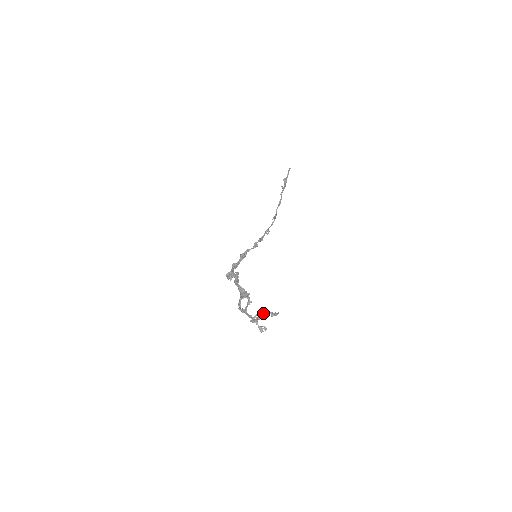
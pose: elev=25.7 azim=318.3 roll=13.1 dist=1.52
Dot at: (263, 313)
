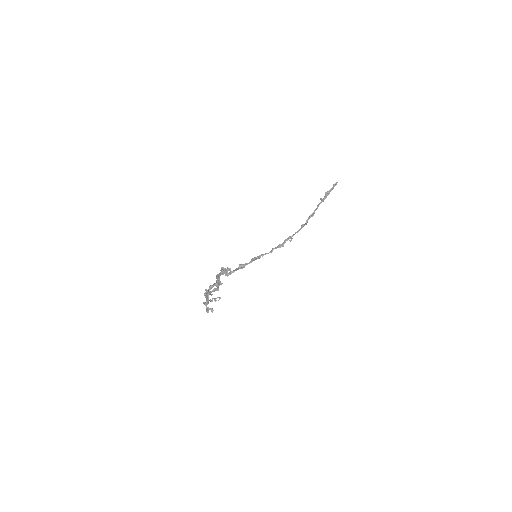
Dot at: occluded
